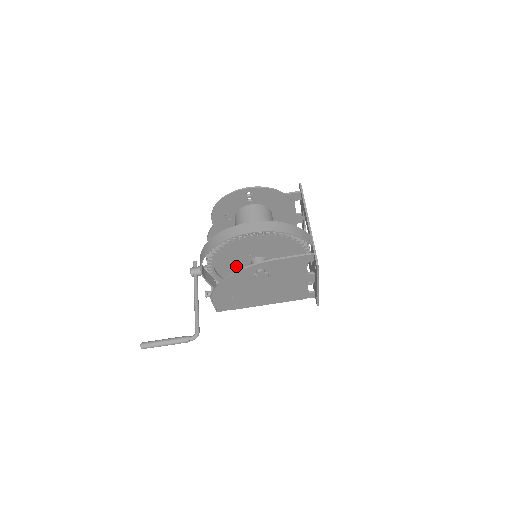
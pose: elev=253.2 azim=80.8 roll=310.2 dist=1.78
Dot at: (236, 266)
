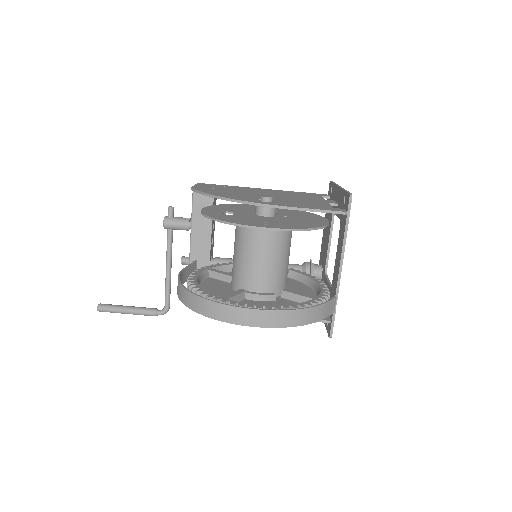
Dot at: occluded
